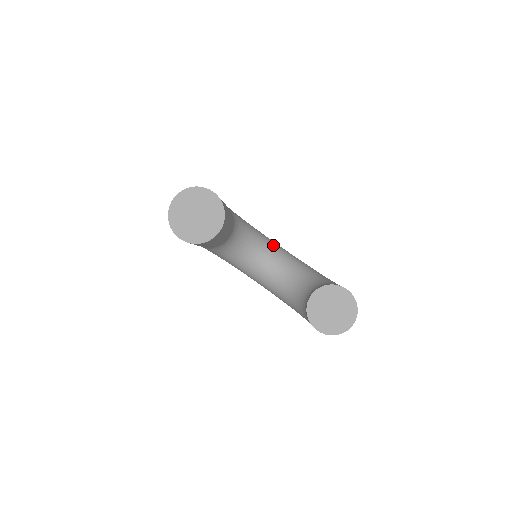
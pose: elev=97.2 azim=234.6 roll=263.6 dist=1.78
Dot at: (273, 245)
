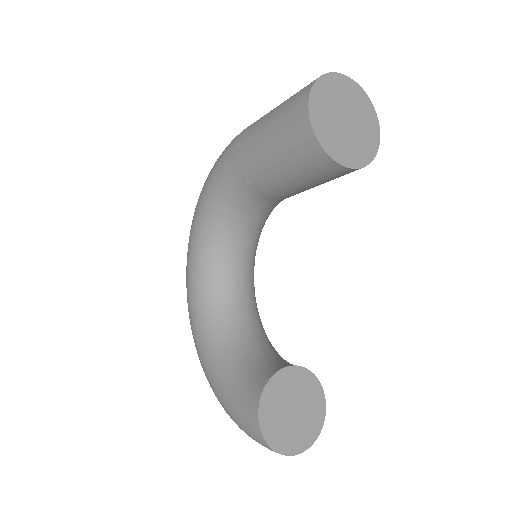
Dot at: occluded
